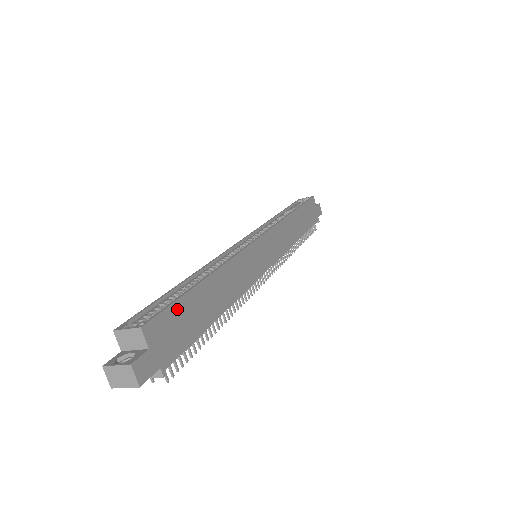
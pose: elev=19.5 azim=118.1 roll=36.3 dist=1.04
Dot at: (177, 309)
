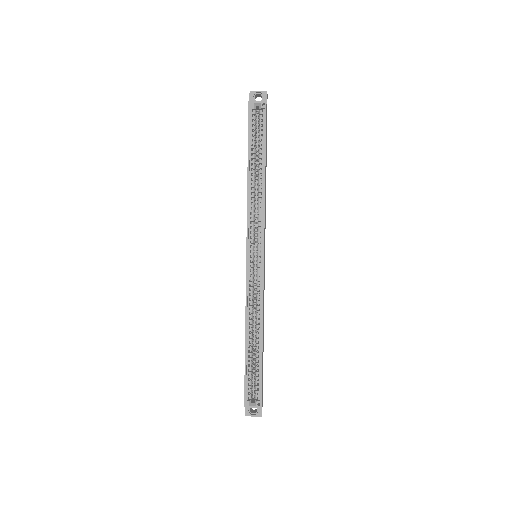
Dot at: occluded
